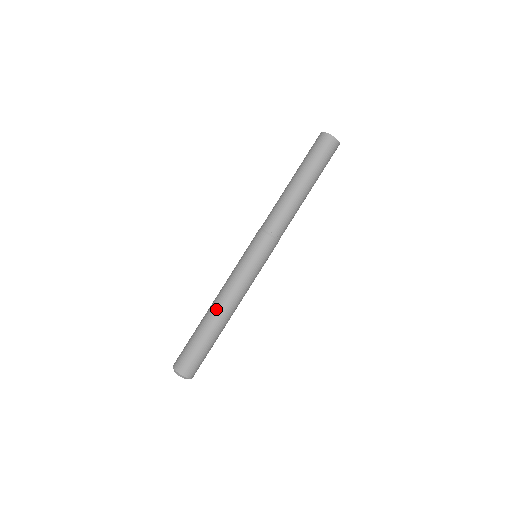
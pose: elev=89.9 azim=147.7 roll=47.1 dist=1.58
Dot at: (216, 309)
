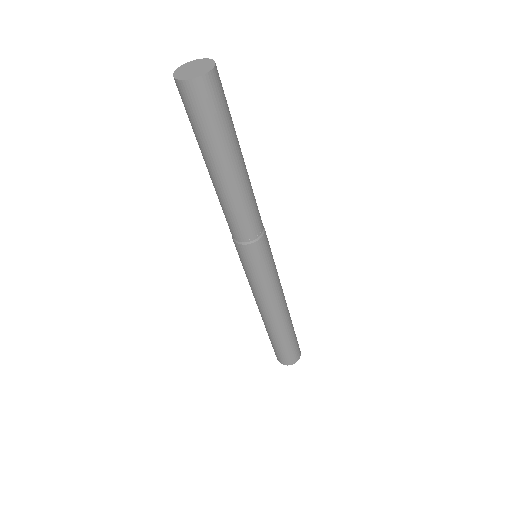
Dot at: occluded
